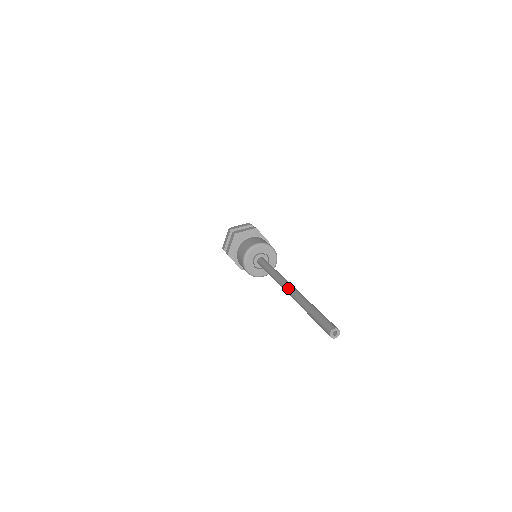
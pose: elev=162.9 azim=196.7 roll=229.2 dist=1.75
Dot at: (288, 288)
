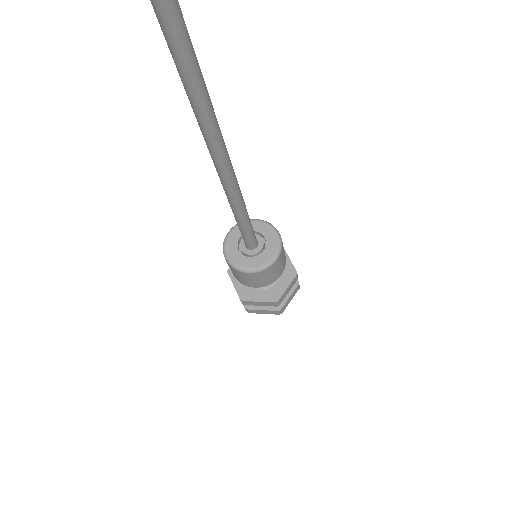
Dot at: occluded
